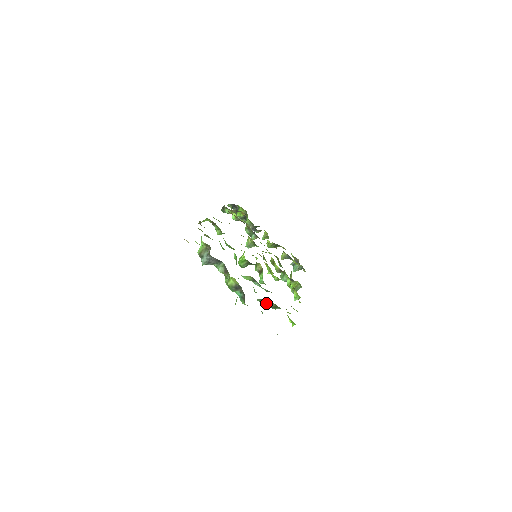
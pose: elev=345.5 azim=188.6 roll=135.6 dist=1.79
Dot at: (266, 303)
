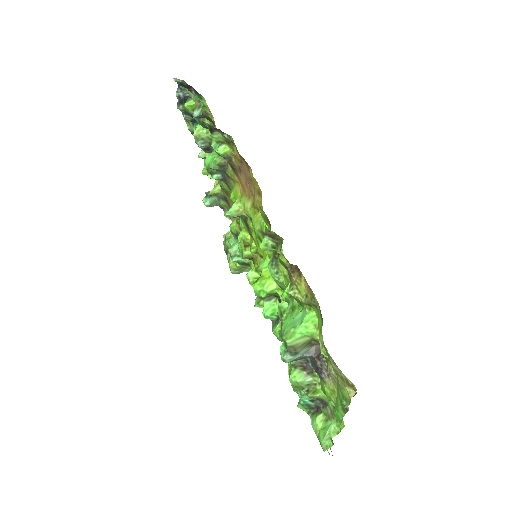
Dot at: occluded
